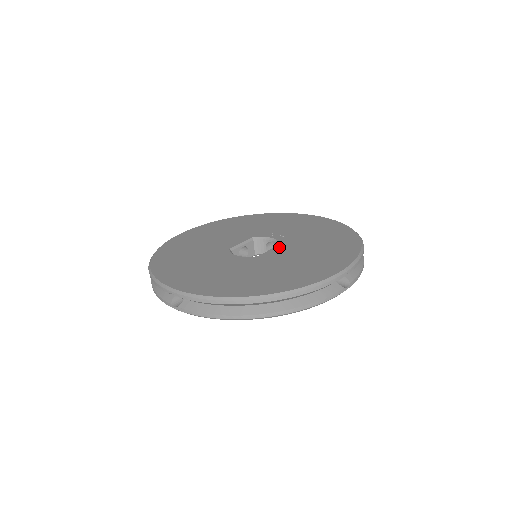
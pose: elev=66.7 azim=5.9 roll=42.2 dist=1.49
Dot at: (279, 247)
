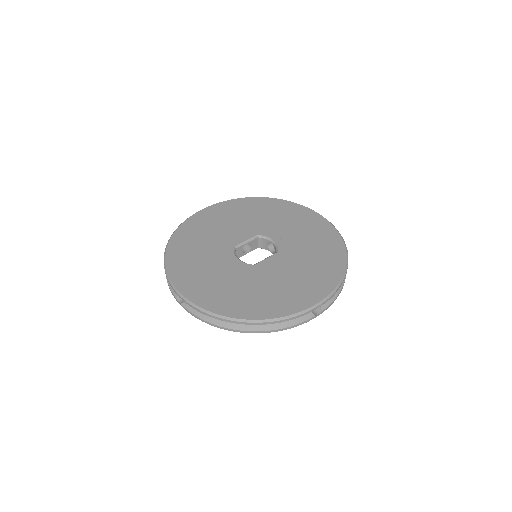
Dot at: (275, 256)
